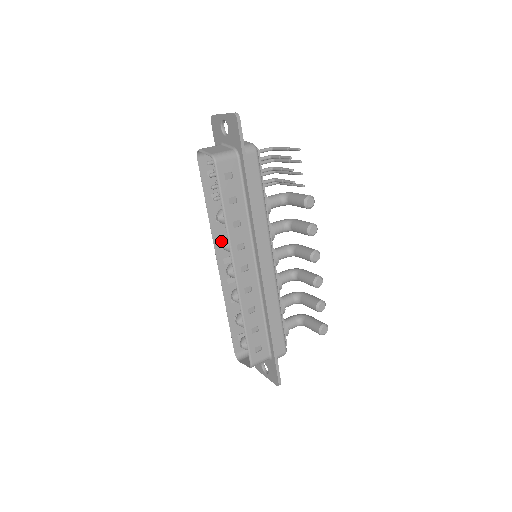
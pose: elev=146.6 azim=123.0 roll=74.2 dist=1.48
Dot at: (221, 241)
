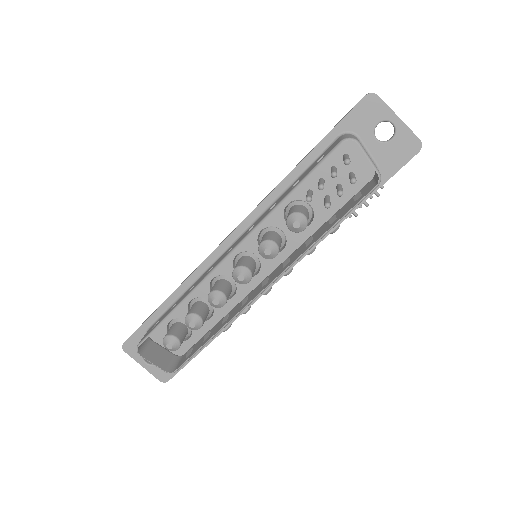
Dot at: occluded
